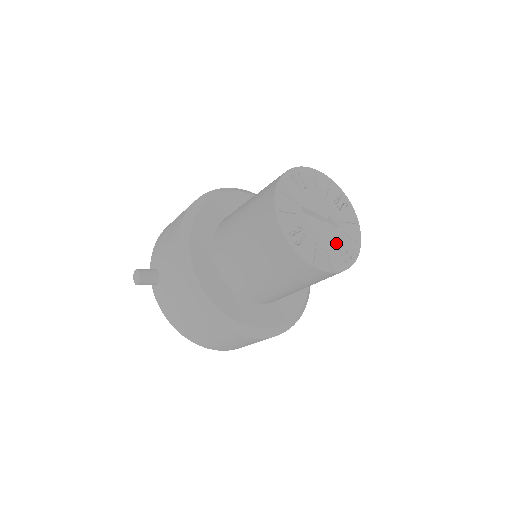
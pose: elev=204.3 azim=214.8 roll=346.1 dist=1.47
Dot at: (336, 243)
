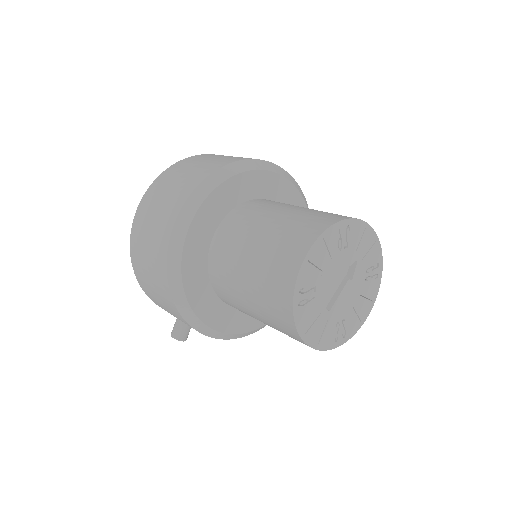
Dot at: (363, 278)
